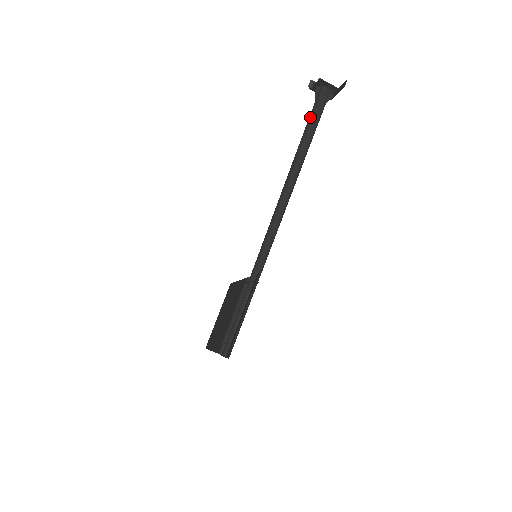
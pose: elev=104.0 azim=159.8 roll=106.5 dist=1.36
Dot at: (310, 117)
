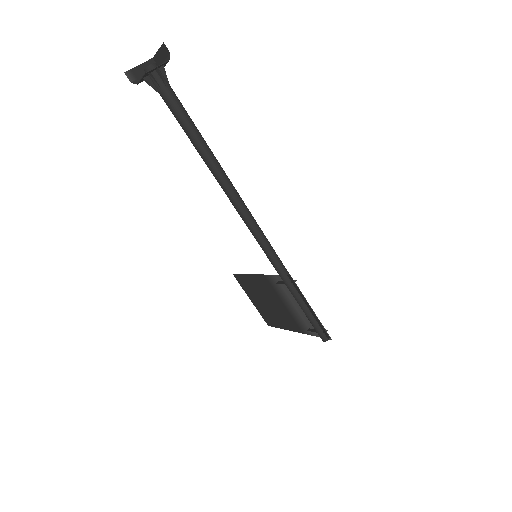
Dot at: (176, 116)
